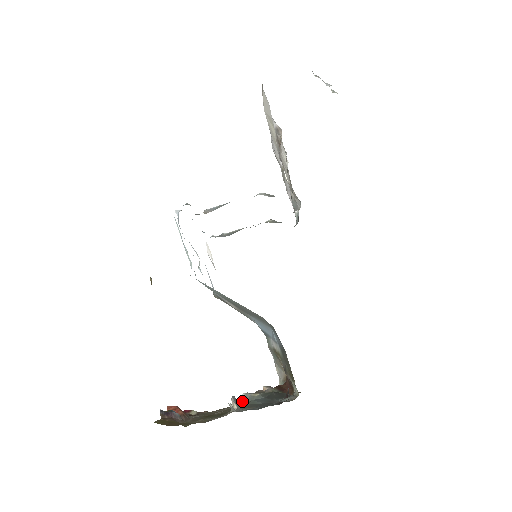
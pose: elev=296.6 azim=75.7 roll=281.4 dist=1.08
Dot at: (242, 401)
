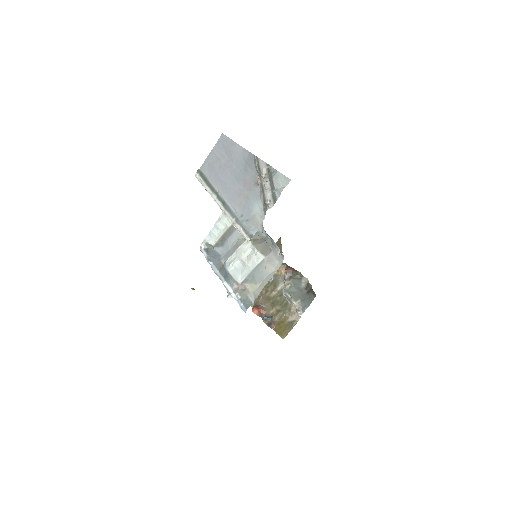
Dot at: (285, 293)
